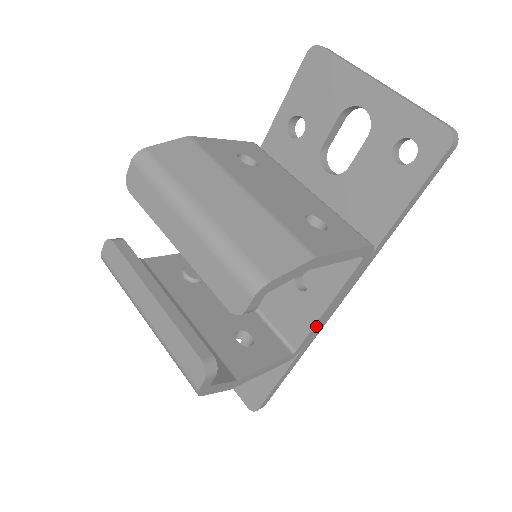
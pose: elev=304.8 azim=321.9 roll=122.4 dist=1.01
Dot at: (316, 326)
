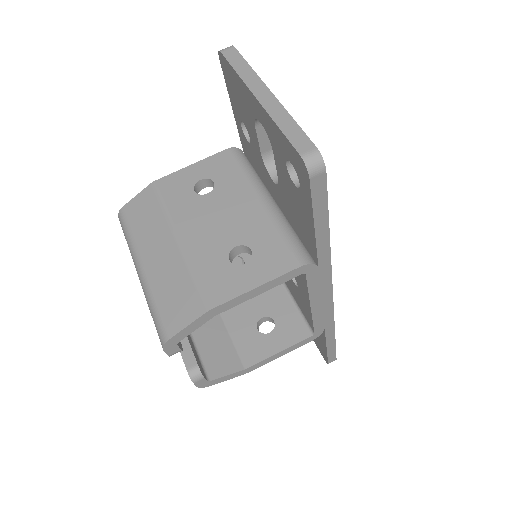
Dot at: (317, 317)
